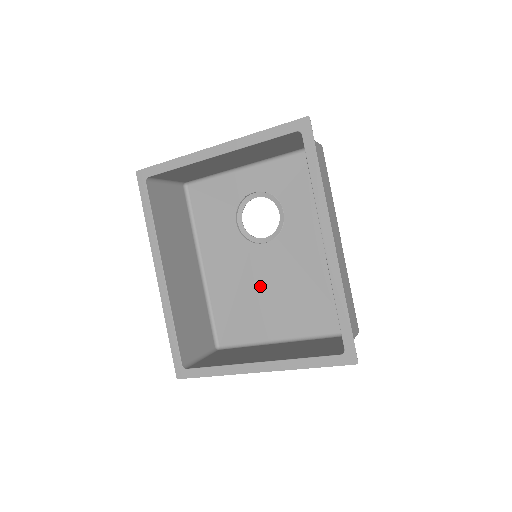
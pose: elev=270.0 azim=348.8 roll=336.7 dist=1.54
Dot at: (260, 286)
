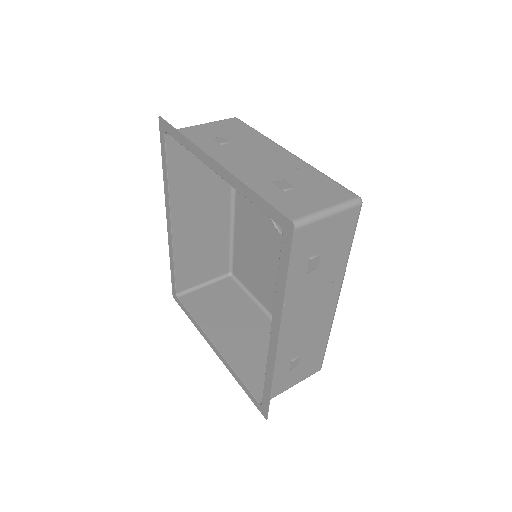
Dot at: (269, 264)
